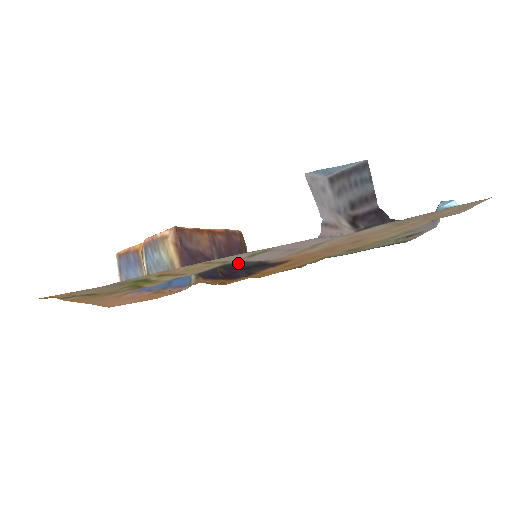
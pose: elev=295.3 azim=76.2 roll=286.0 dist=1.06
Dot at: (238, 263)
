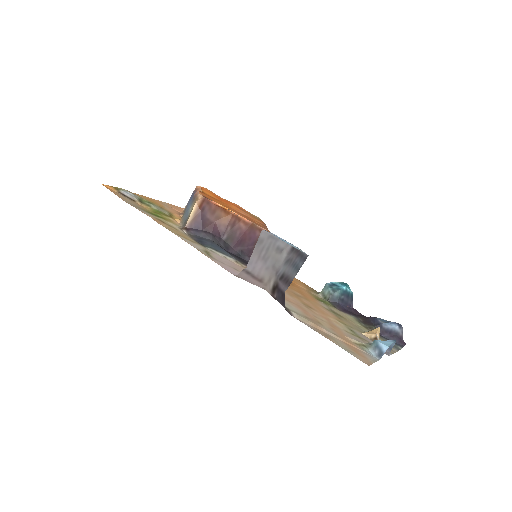
Dot at: occluded
